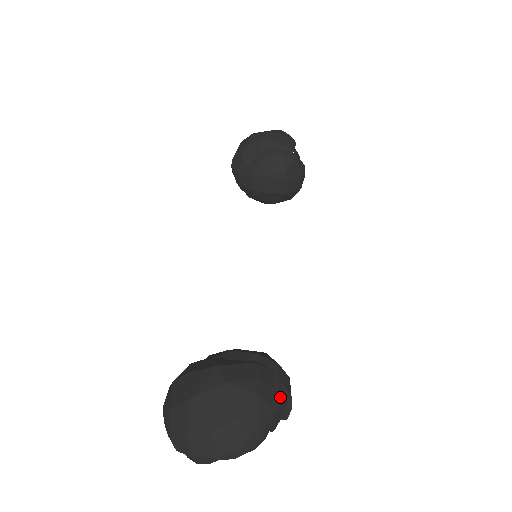
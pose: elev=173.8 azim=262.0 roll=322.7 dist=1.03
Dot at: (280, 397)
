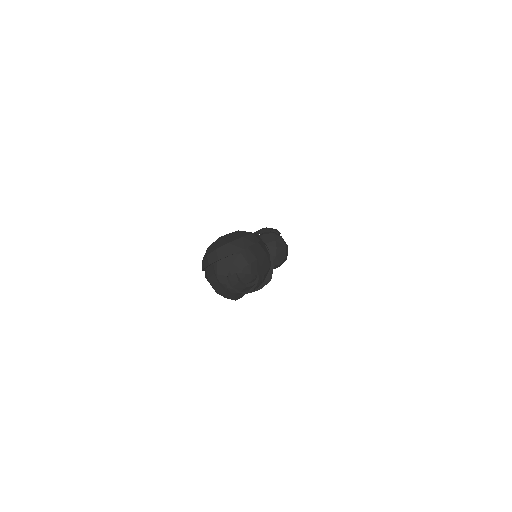
Dot at: (266, 251)
